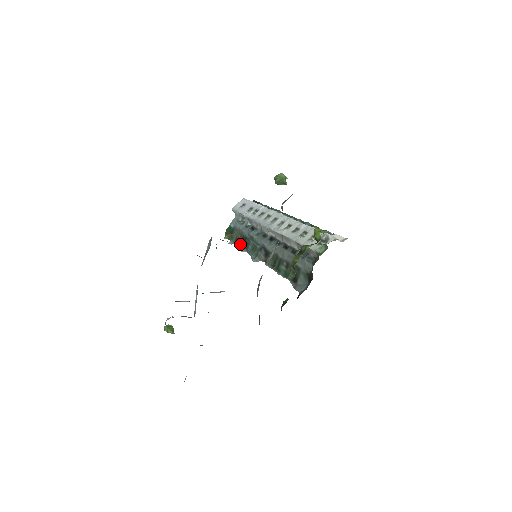
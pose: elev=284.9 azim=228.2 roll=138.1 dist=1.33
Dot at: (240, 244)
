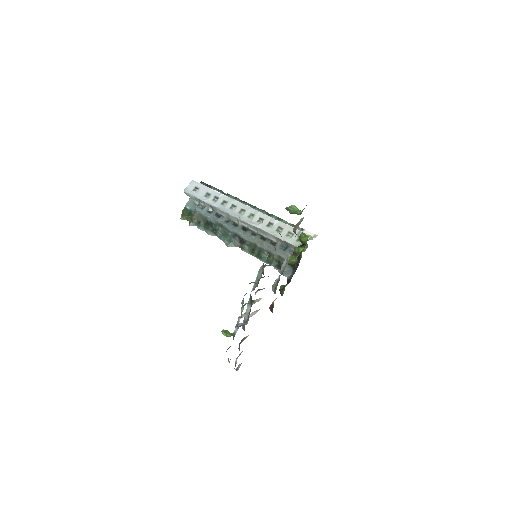
Dot at: (206, 228)
